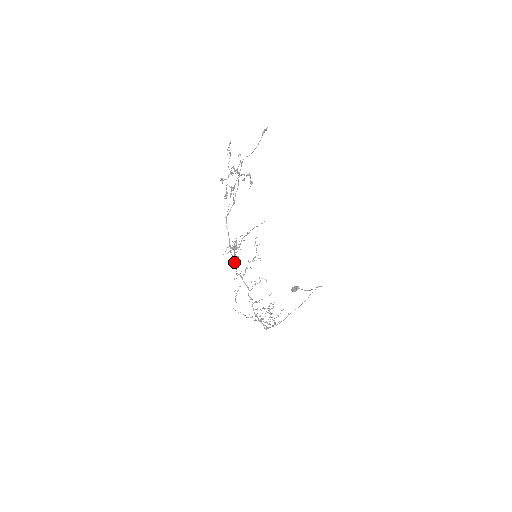
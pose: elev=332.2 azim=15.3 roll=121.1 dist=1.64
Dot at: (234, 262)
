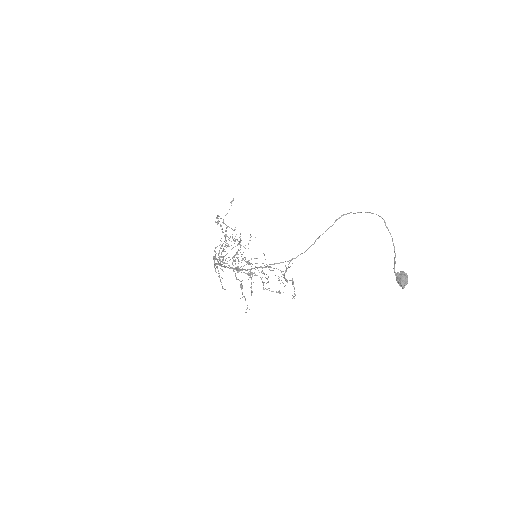
Dot at: occluded
